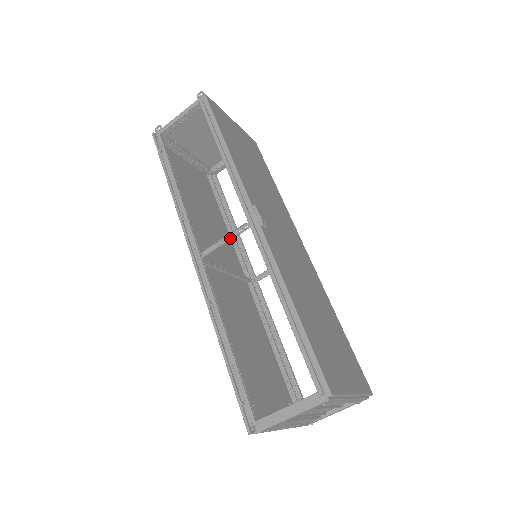
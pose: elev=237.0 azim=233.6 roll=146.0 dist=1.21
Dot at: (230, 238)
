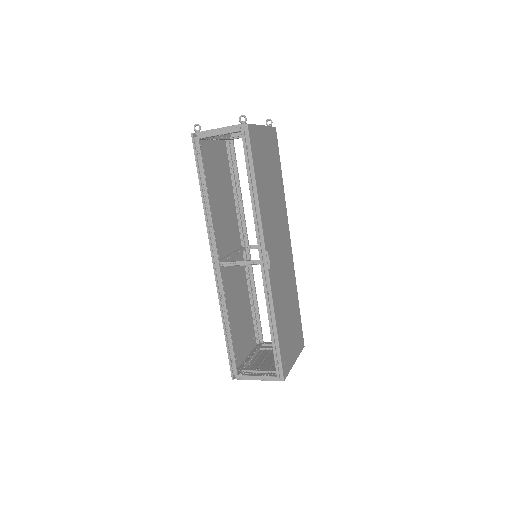
Dot at: (244, 263)
